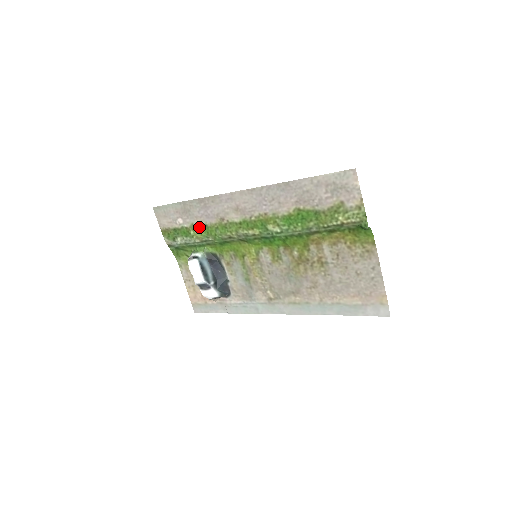
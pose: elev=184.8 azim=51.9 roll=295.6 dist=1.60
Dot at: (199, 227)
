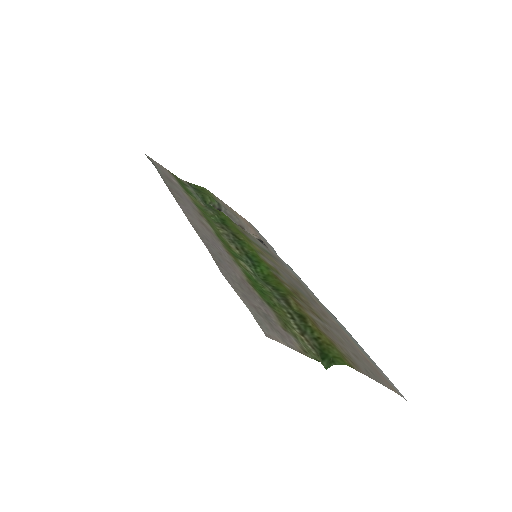
Dot at: (192, 199)
